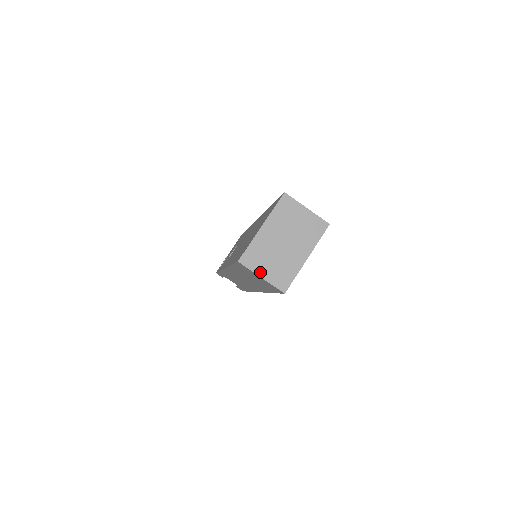
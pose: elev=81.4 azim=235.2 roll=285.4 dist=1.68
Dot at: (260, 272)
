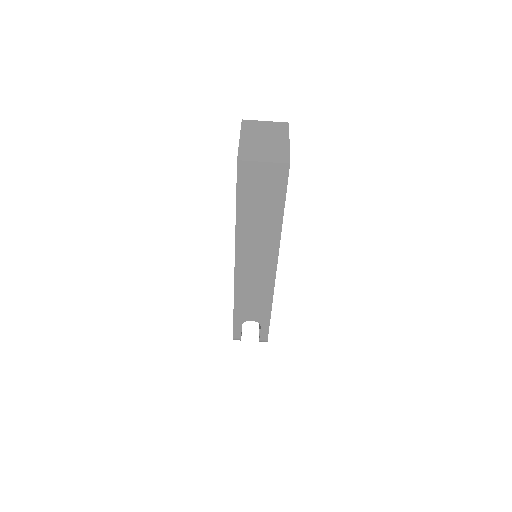
Dot at: (260, 160)
